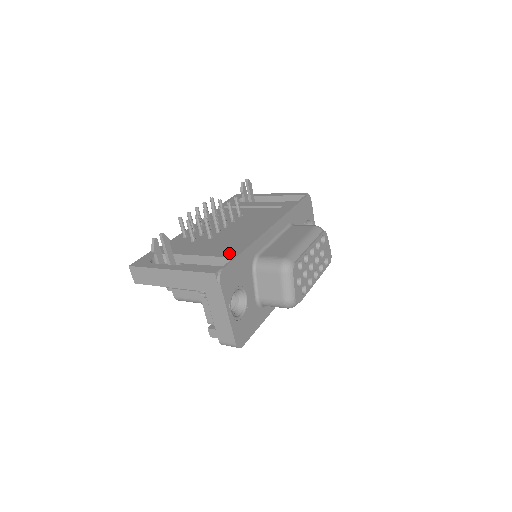
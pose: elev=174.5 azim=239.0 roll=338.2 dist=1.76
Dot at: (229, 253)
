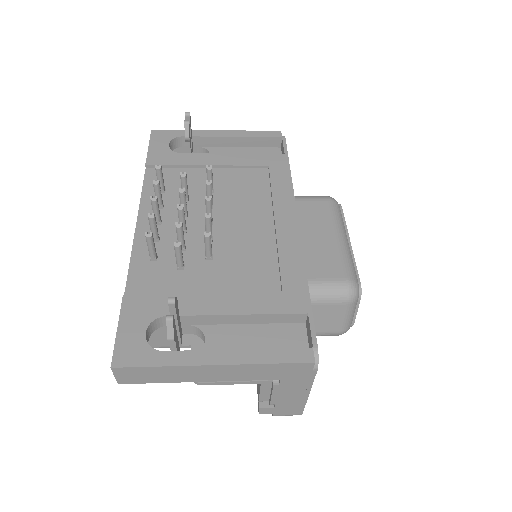
Dot at: (290, 302)
